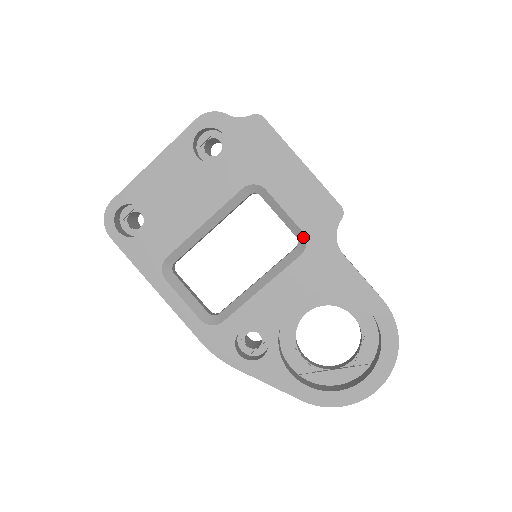
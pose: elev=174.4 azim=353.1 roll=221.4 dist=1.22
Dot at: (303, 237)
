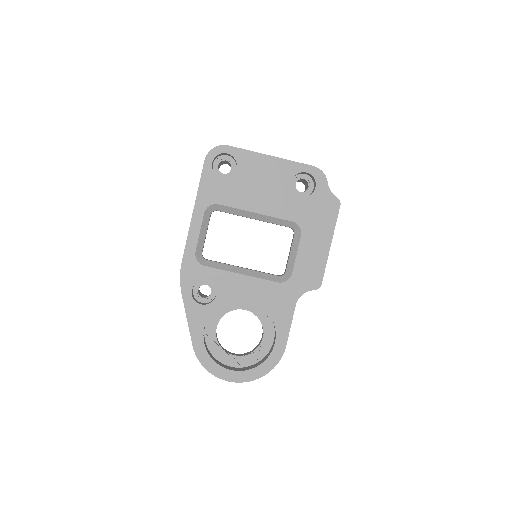
Dot at: (289, 276)
